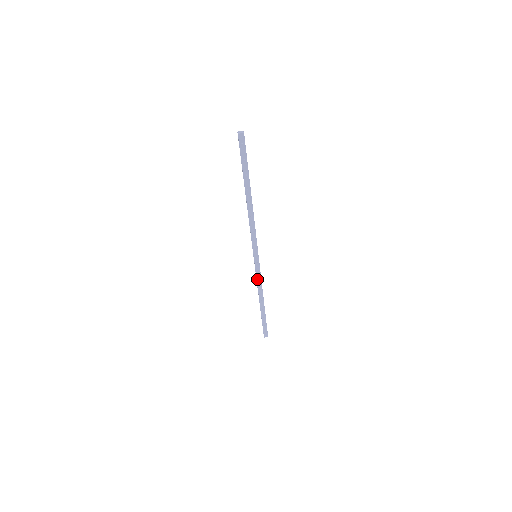
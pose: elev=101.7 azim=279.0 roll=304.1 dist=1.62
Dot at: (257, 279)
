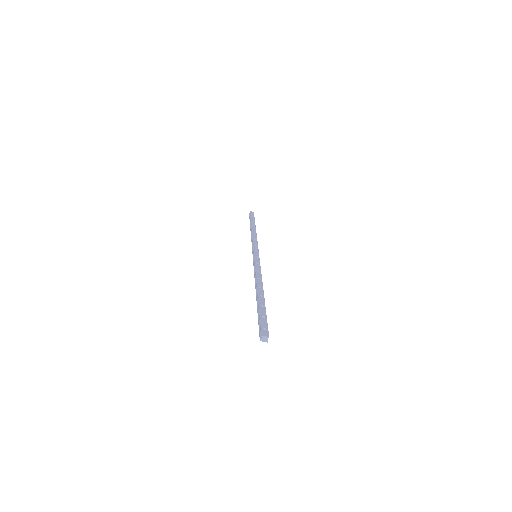
Dot at: (252, 245)
